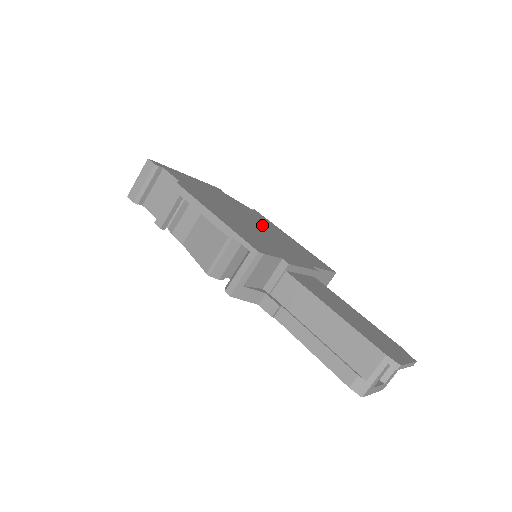
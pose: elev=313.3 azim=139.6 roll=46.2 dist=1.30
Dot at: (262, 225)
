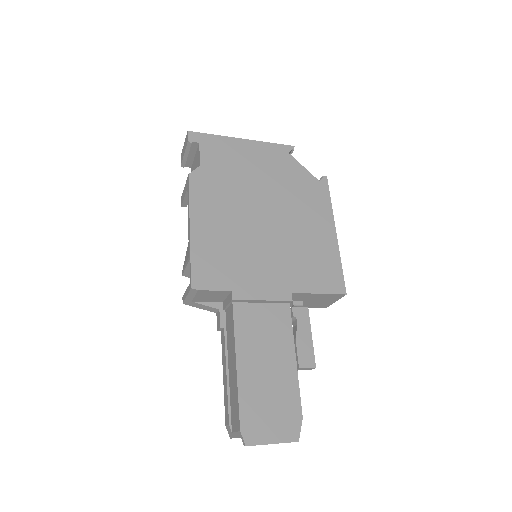
Dot at: (288, 218)
